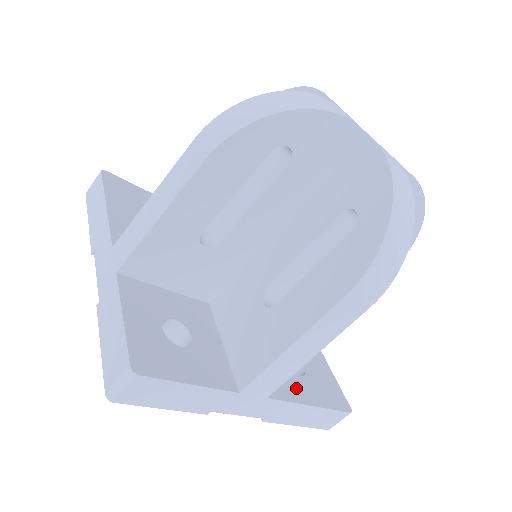
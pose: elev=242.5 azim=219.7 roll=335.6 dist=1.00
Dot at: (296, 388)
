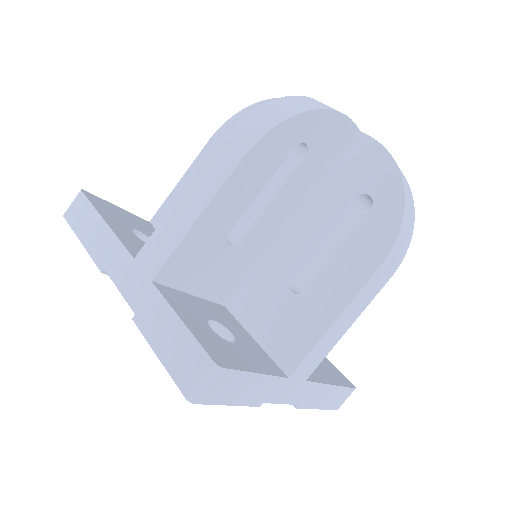
Dot at: (316, 372)
